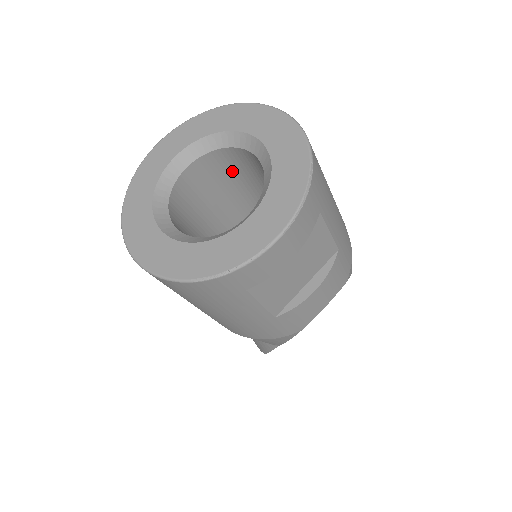
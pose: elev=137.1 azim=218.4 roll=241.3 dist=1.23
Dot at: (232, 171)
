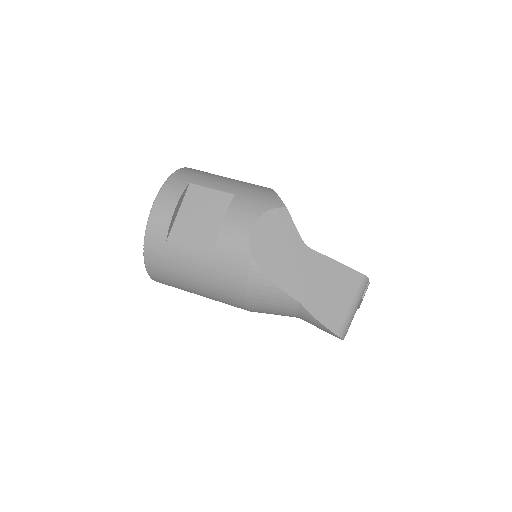
Dot at: occluded
